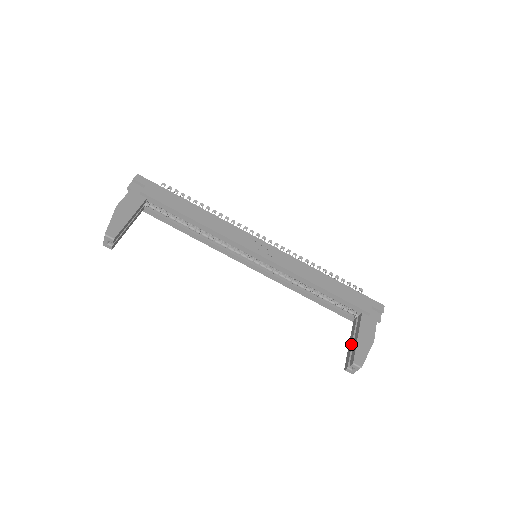
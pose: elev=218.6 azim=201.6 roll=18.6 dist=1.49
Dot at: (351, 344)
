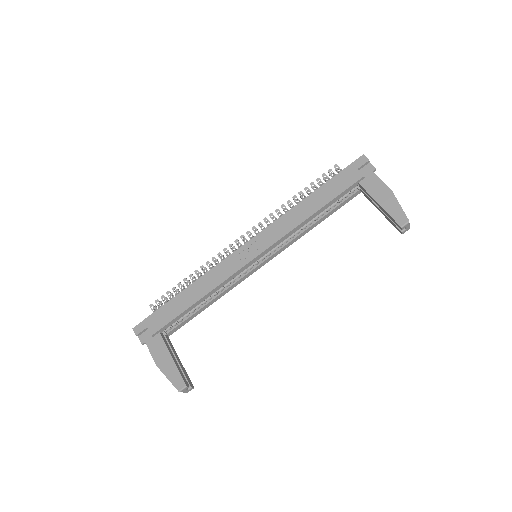
Dot at: (382, 212)
